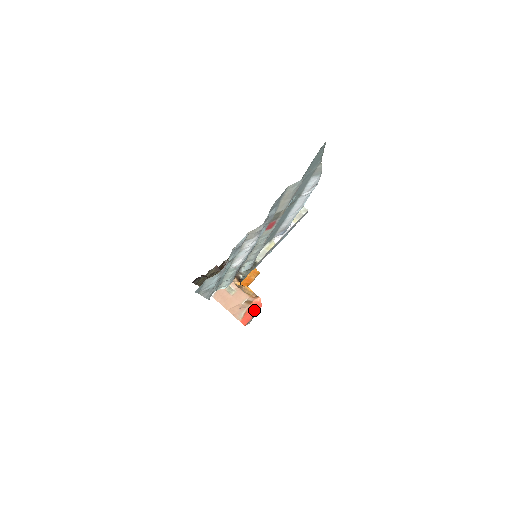
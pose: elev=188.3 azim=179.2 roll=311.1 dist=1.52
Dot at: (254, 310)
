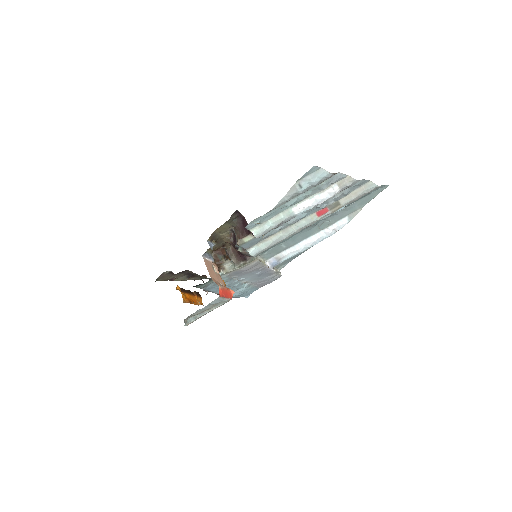
Dot at: (227, 294)
